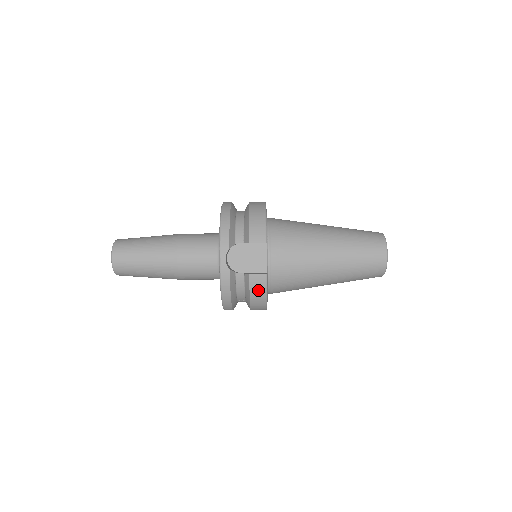
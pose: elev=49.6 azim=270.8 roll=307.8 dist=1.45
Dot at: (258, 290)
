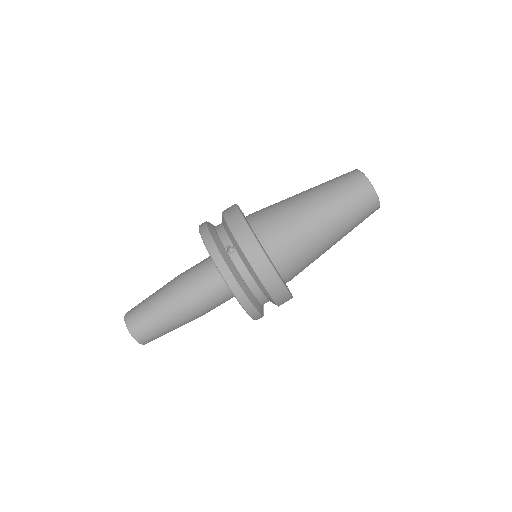
Dot at: (231, 212)
